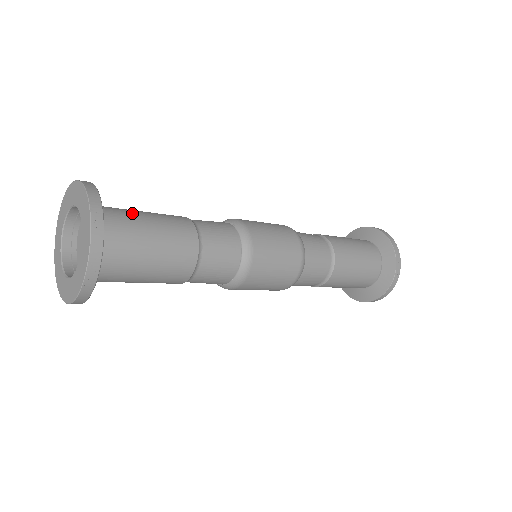
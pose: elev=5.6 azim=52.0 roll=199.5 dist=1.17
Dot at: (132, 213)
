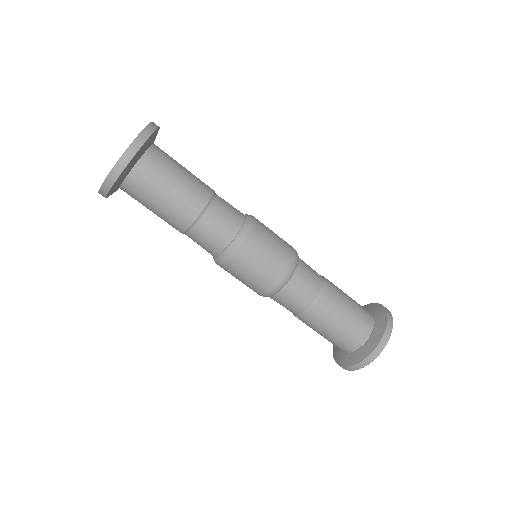
Dot at: occluded
